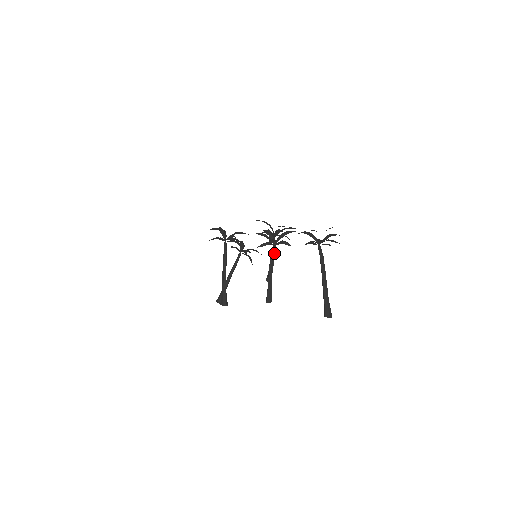
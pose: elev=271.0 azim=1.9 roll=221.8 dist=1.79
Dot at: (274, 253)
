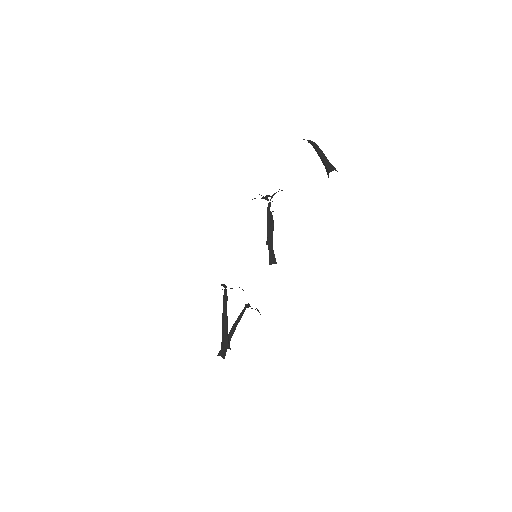
Dot at: (267, 196)
